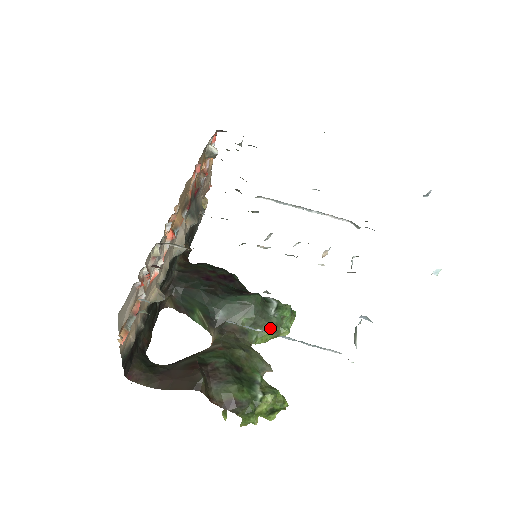
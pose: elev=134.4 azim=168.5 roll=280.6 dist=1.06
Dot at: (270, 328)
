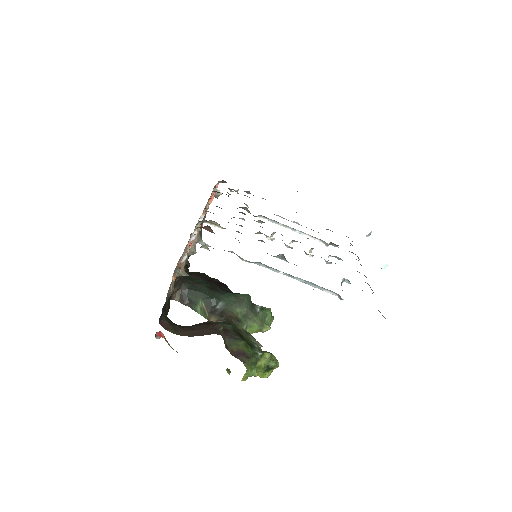
Dot at: (257, 321)
